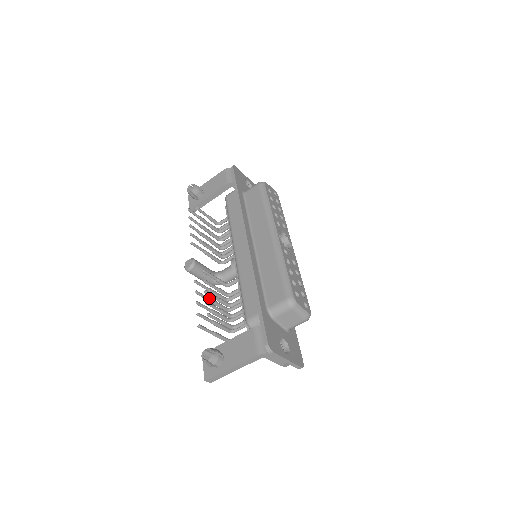
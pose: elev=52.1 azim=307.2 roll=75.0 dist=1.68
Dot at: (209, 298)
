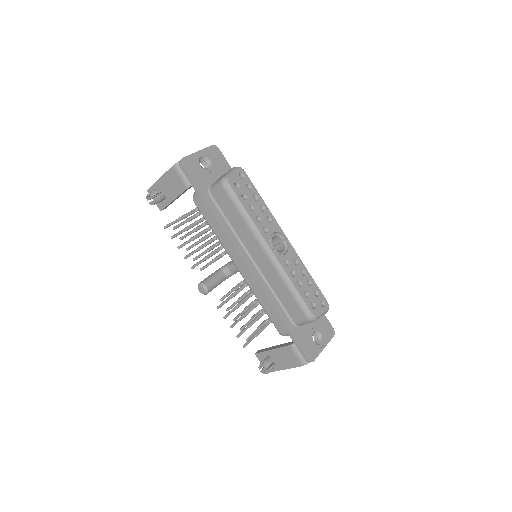
Dot at: (235, 308)
